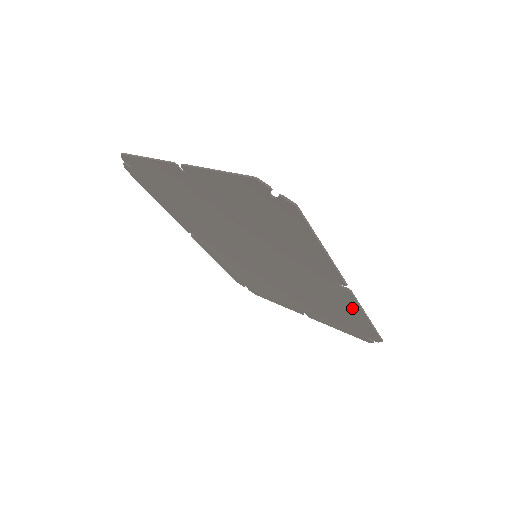
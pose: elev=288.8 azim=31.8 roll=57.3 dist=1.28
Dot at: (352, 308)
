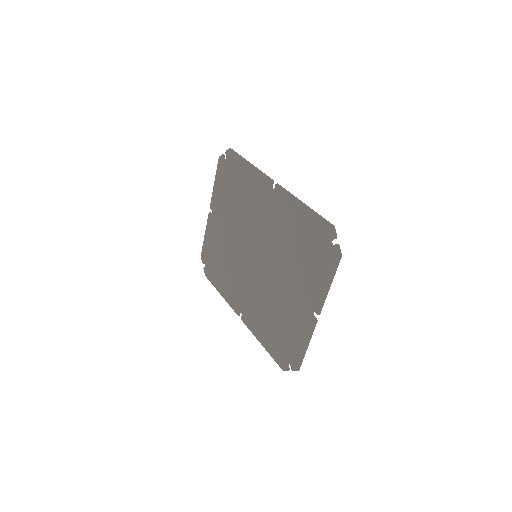
Dot at: (293, 208)
